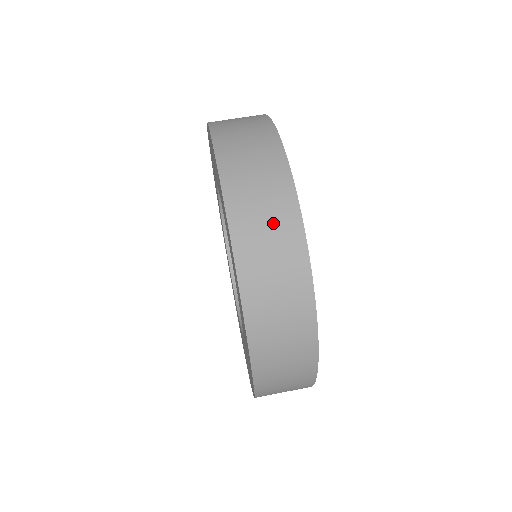
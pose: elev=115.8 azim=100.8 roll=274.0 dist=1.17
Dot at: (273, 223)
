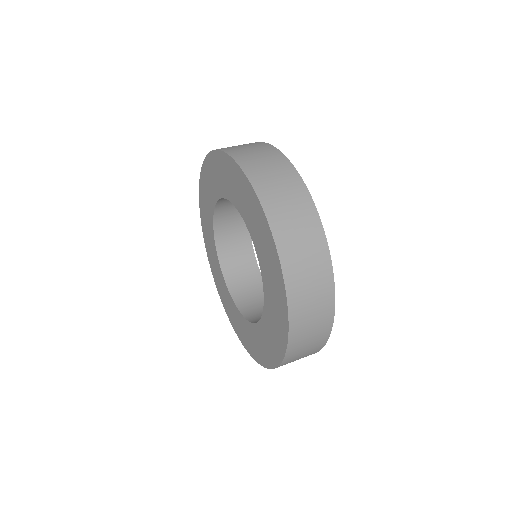
Dot at: (316, 291)
